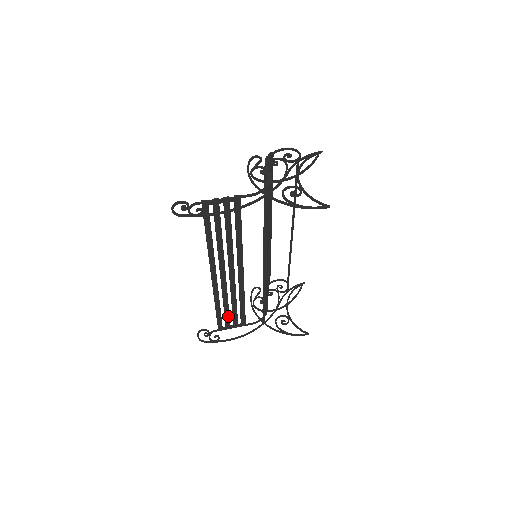
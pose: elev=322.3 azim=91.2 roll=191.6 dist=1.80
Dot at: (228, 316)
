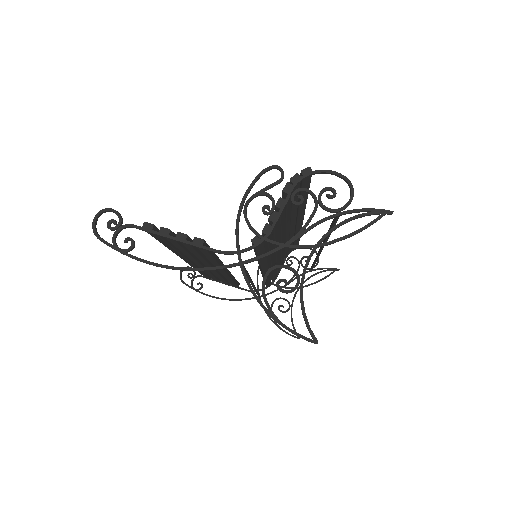
Dot at: (215, 278)
